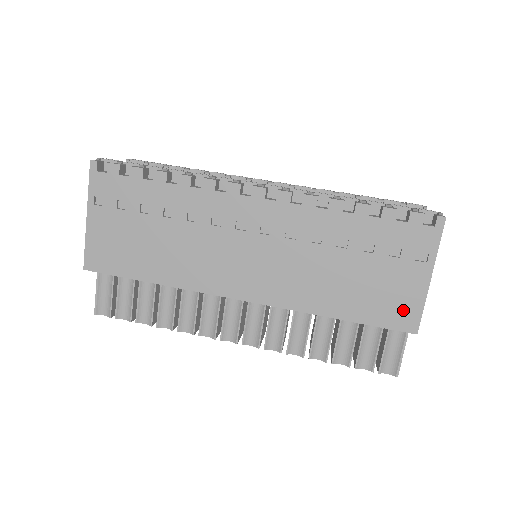
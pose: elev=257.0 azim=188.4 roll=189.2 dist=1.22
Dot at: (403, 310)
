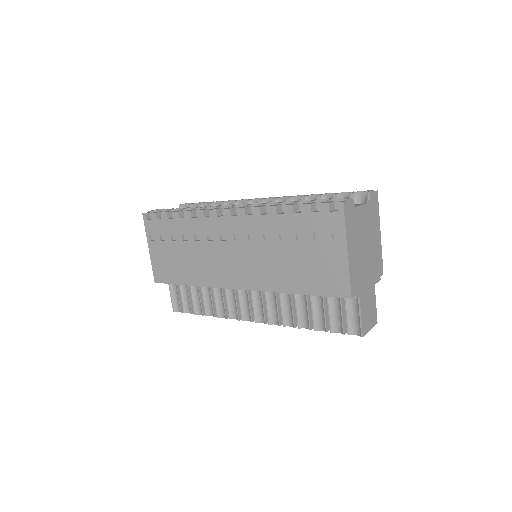
Dot at: (336, 281)
